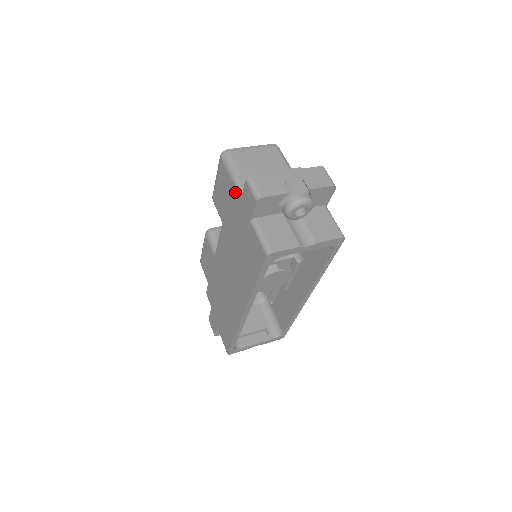
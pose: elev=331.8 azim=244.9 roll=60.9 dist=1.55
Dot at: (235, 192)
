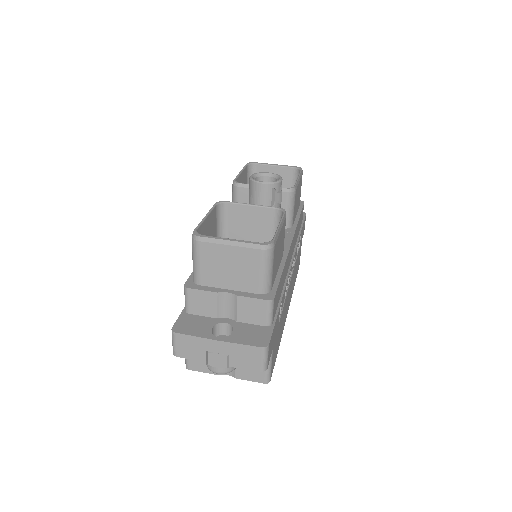
Dot at: occluded
